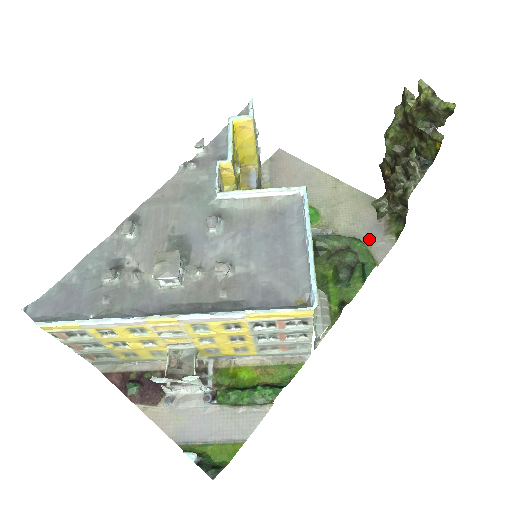
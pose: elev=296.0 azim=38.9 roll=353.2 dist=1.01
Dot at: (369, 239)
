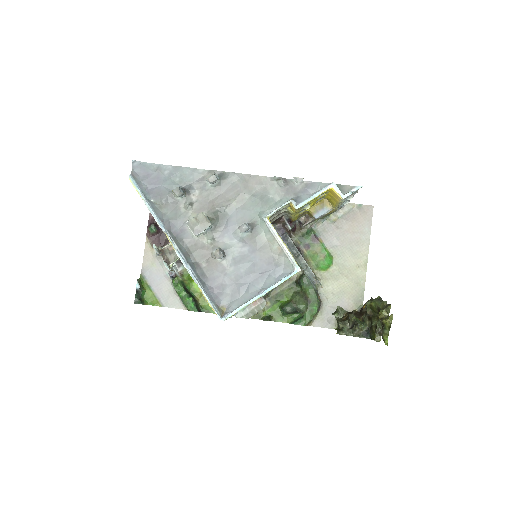
Dot at: (327, 311)
